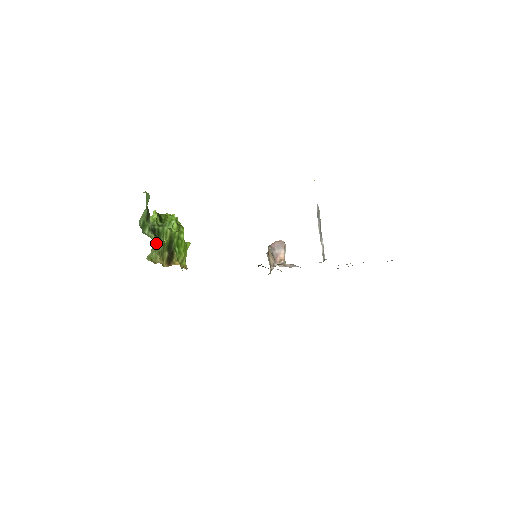
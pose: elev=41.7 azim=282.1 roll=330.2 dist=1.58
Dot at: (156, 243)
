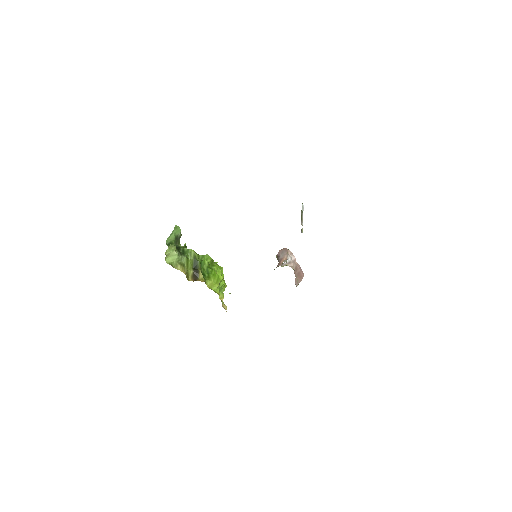
Dot at: (171, 247)
